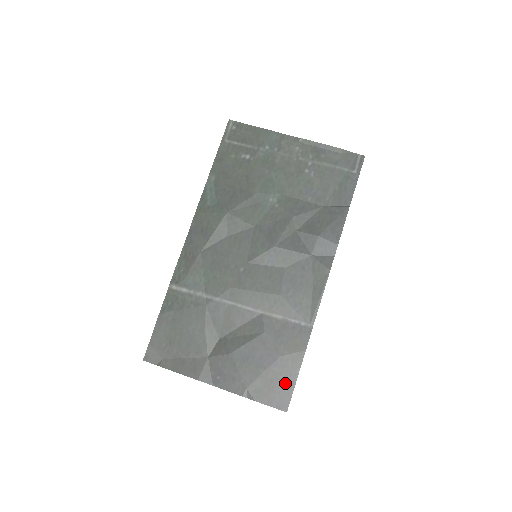
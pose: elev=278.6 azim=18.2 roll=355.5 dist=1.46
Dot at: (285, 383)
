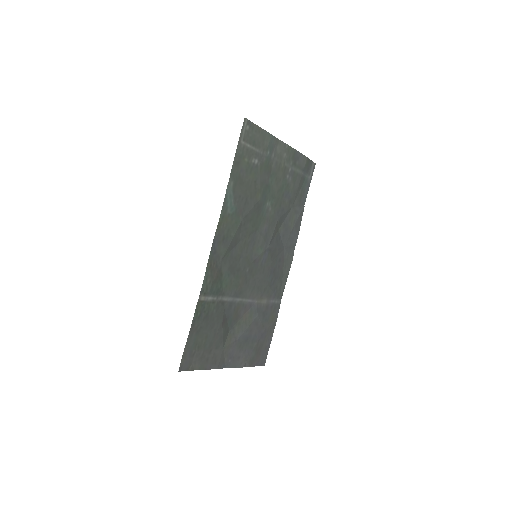
Dot at: (266, 347)
